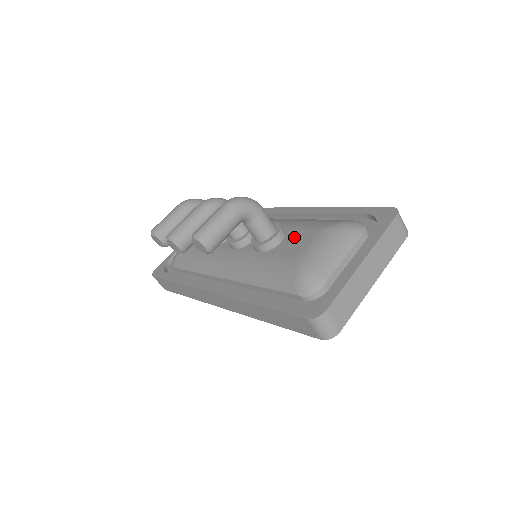
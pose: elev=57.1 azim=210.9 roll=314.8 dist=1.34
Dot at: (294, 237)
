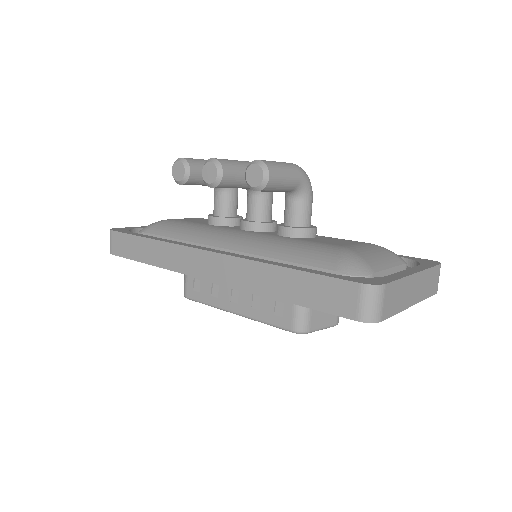
Dot at: (330, 239)
